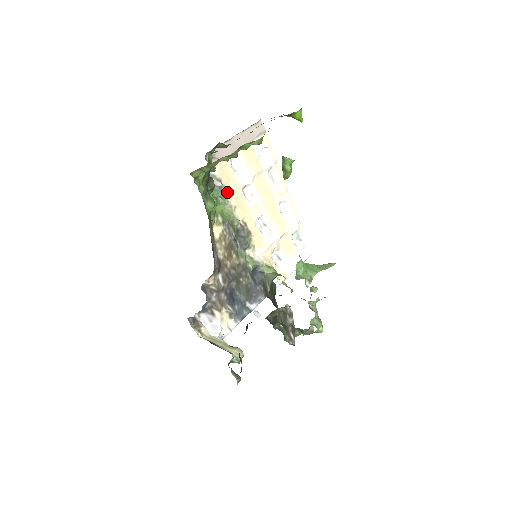
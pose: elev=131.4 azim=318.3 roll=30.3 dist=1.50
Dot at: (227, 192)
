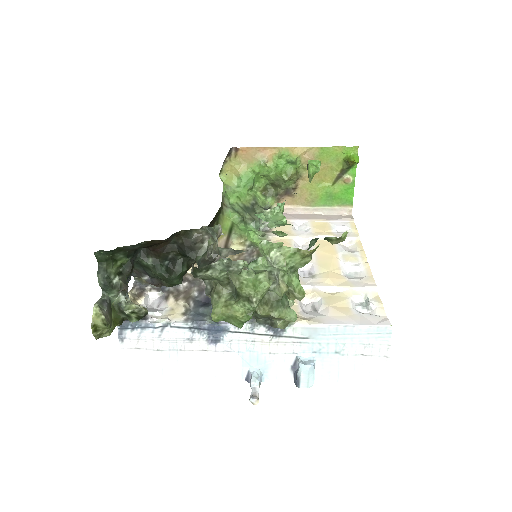
Dot at: (273, 235)
